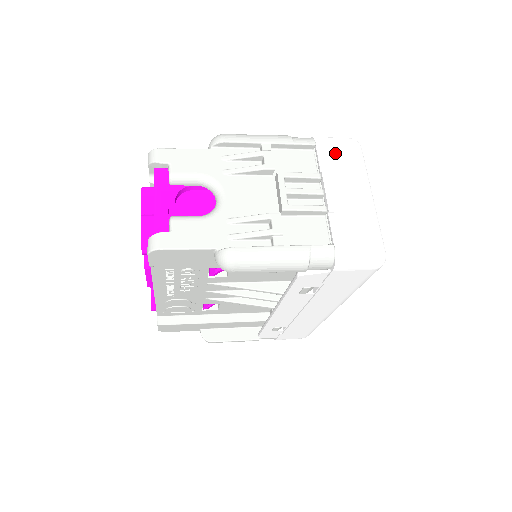
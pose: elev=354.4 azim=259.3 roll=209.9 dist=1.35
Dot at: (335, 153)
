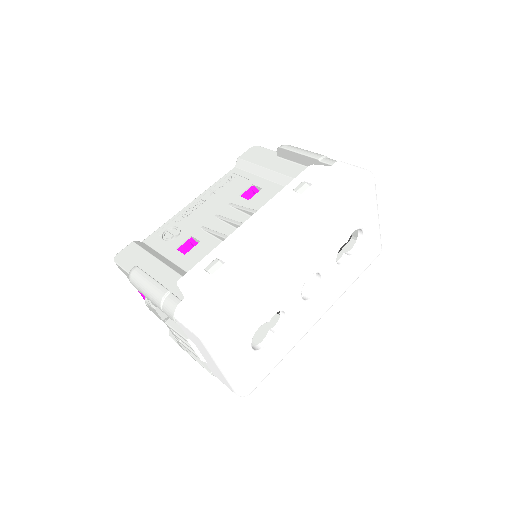
Dot at: (190, 335)
